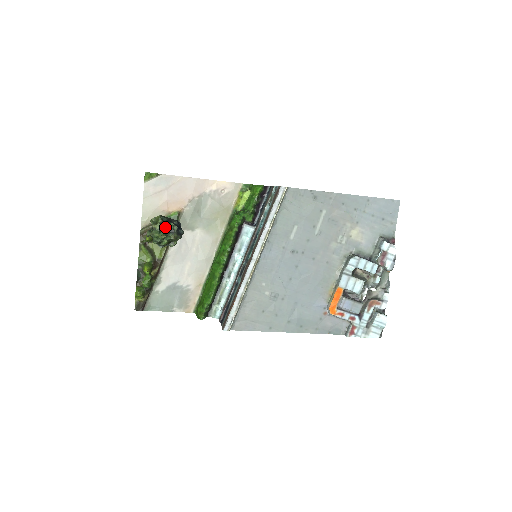
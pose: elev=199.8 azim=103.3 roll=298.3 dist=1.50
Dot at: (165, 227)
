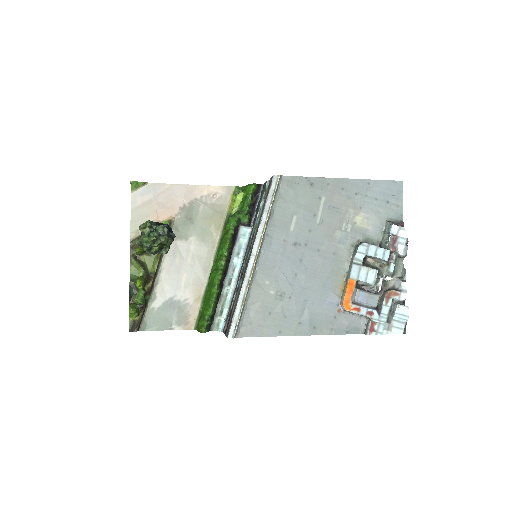
Dot at: (154, 230)
